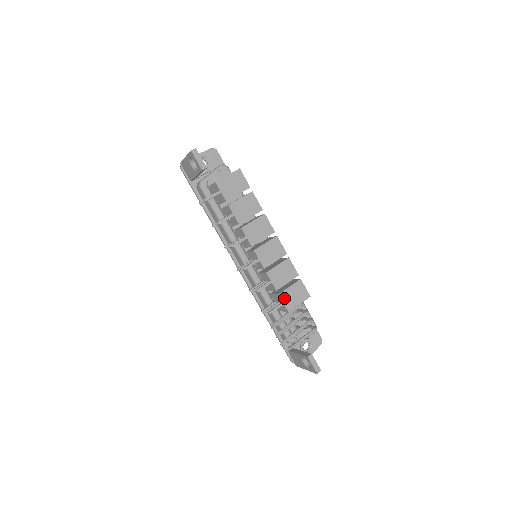
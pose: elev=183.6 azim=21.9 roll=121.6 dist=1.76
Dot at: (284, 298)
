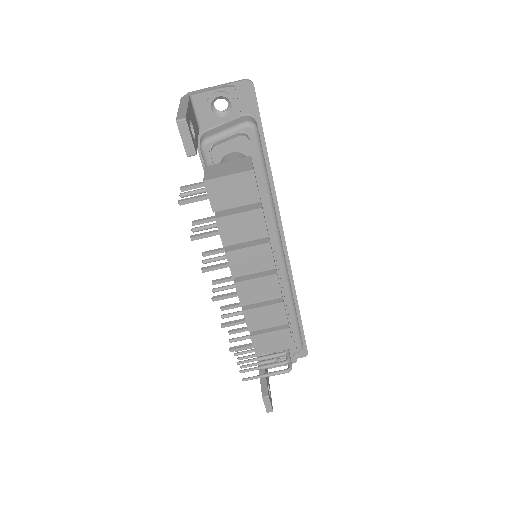
Dot at: (256, 341)
